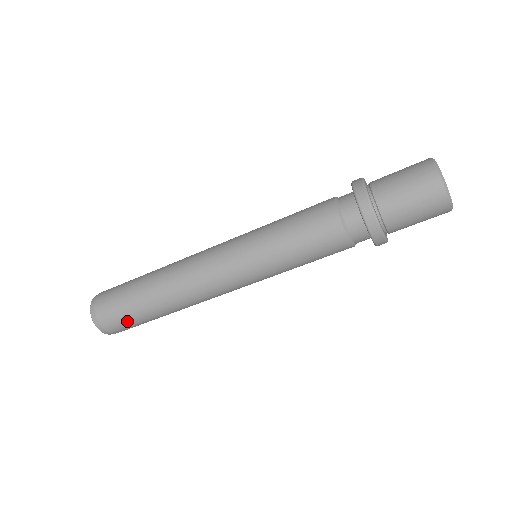
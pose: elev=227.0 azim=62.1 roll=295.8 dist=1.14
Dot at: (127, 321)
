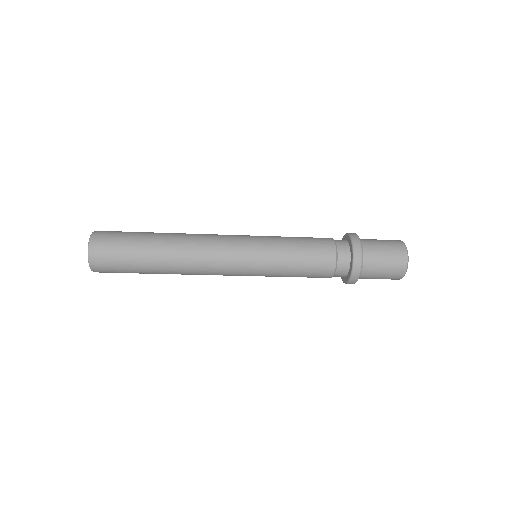
Dot at: (125, 272)
